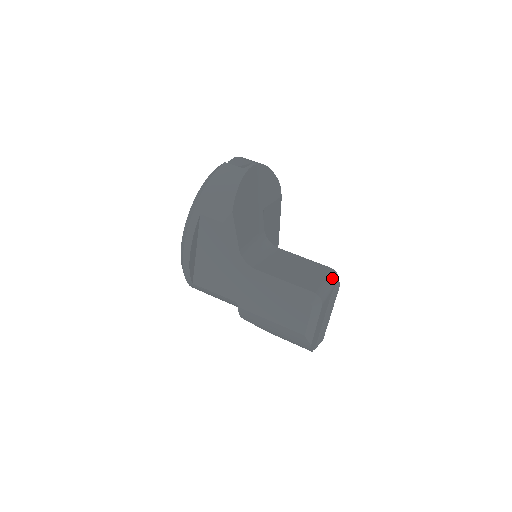
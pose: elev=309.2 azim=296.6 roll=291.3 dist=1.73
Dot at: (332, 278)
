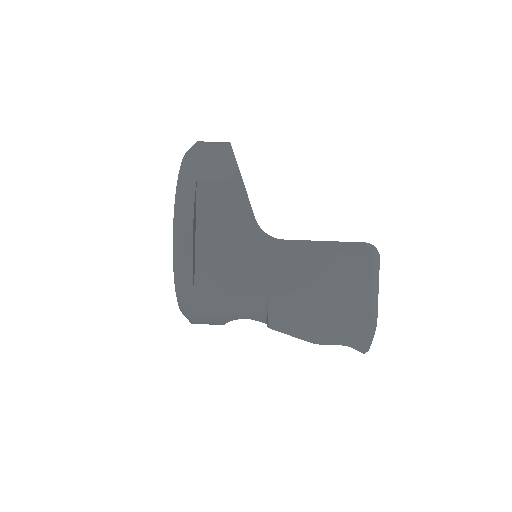
Dot at: occluded
